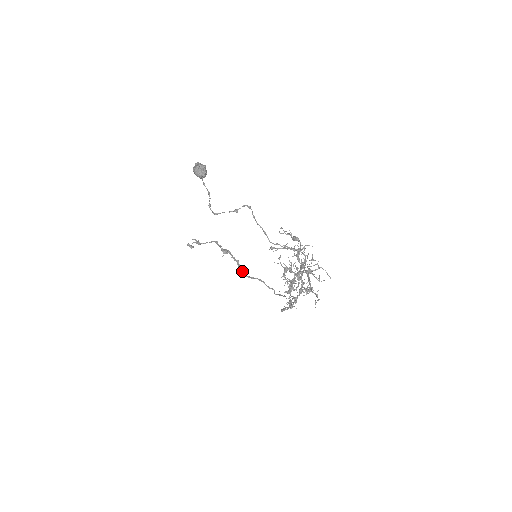
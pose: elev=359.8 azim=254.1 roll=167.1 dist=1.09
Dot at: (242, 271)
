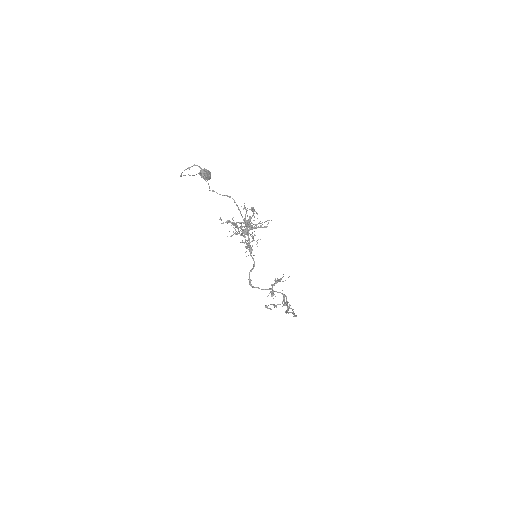
Dot at: (286, 311)
